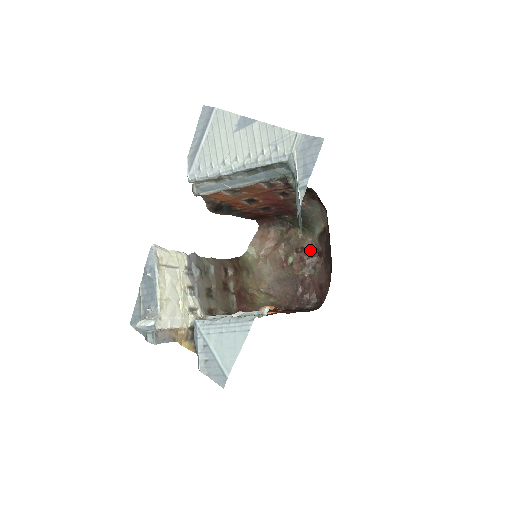
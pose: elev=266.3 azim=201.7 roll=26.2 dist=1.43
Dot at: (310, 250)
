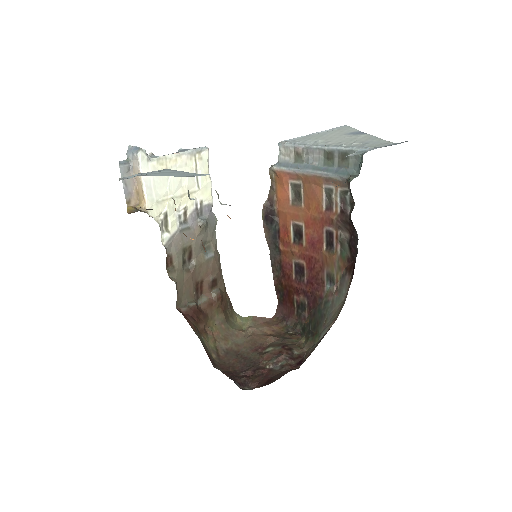
Dot at: (296, 355)
